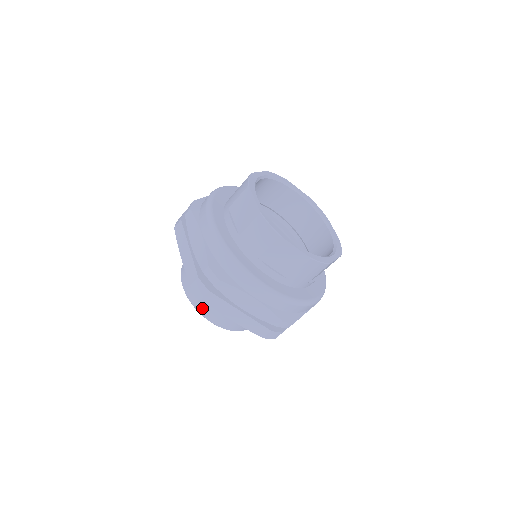
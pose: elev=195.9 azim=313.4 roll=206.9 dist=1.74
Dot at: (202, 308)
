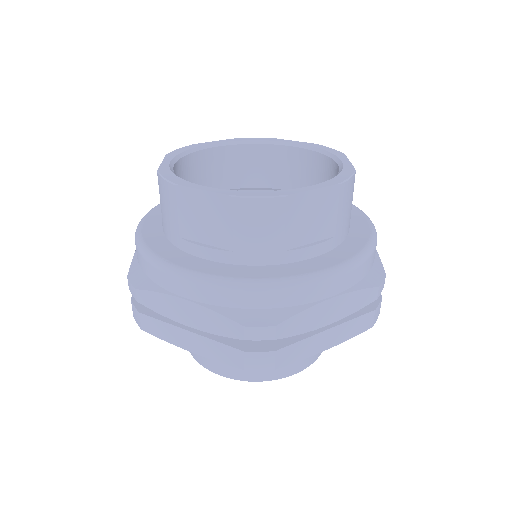
Dot at: occluded
